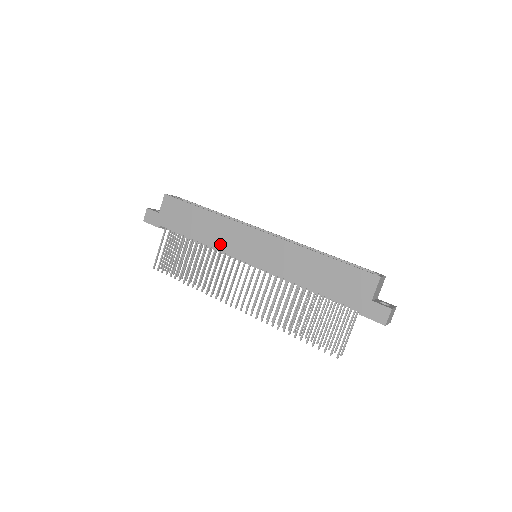
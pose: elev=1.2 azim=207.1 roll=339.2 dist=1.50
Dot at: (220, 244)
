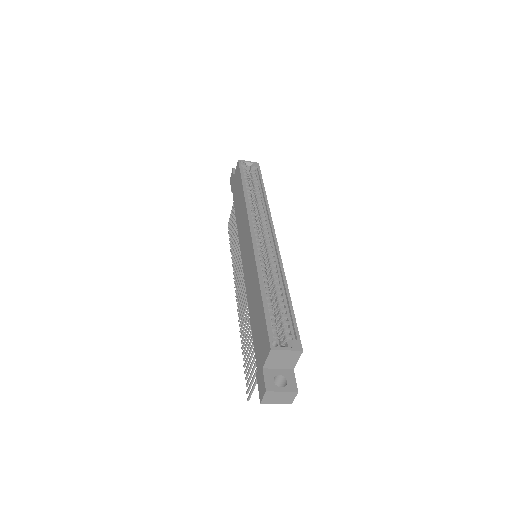
Dot at: (240, 230)
